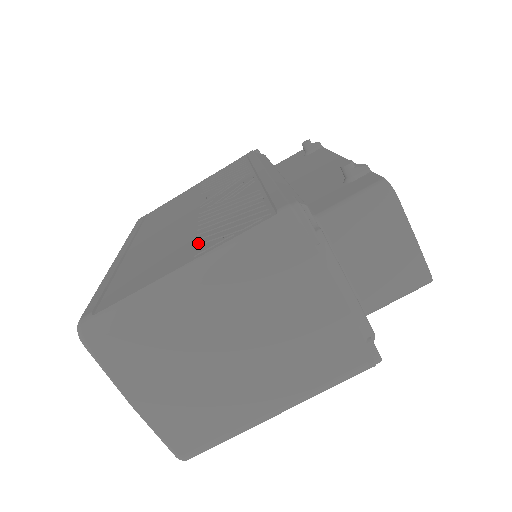
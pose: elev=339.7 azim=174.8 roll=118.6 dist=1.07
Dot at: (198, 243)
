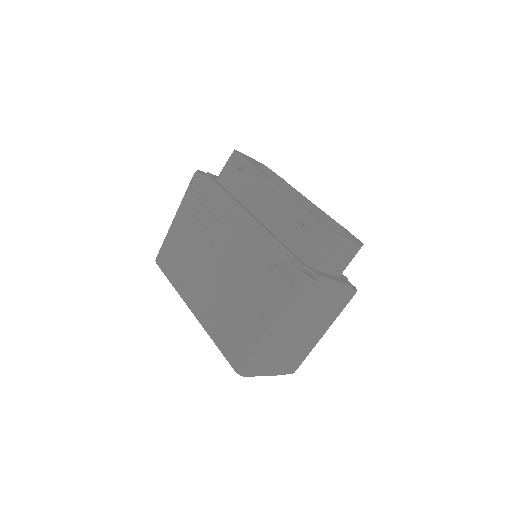
Dot at: (262, 307)
